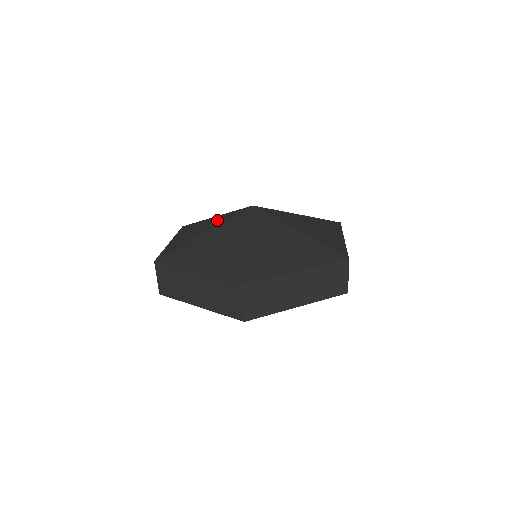
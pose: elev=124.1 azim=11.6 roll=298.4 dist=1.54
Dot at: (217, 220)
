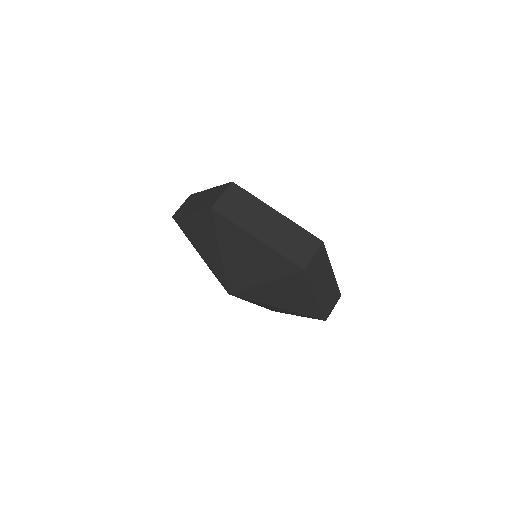
Dot at: occluded
